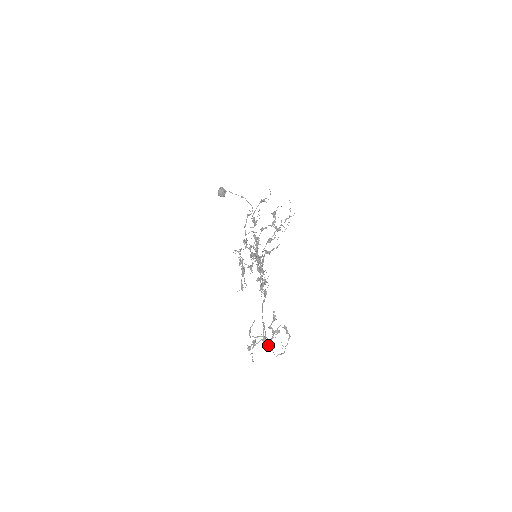
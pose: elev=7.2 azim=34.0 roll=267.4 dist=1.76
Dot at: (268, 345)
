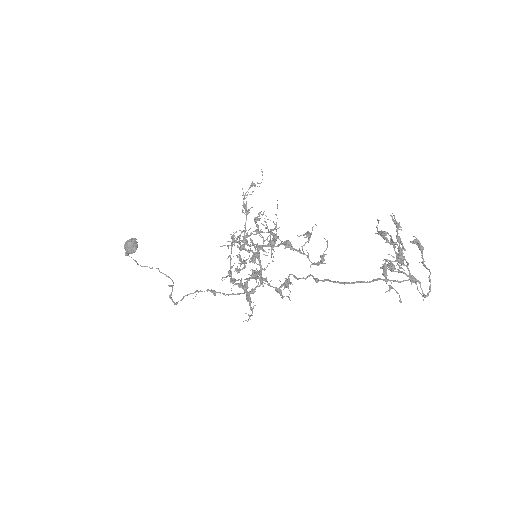
Dot at: (401, 281)
